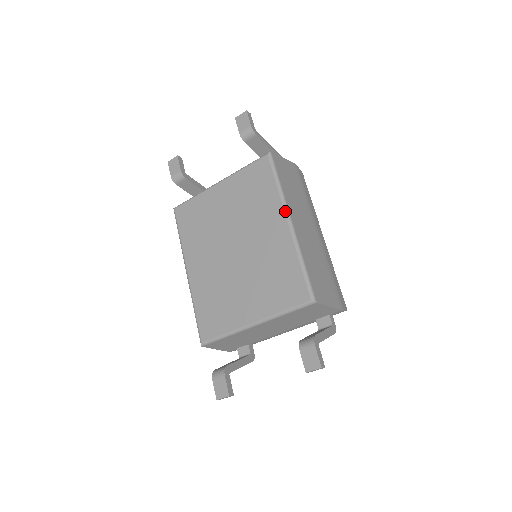
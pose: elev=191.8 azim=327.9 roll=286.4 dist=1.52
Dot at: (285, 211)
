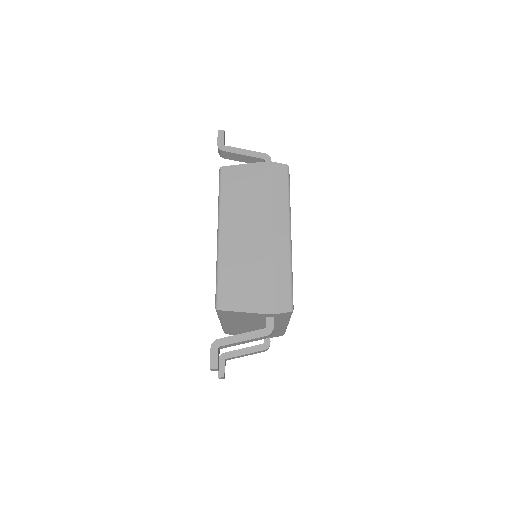
Dot at: (218, 224)
